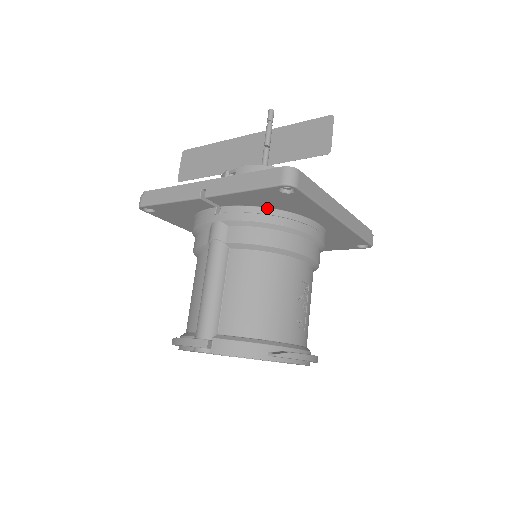
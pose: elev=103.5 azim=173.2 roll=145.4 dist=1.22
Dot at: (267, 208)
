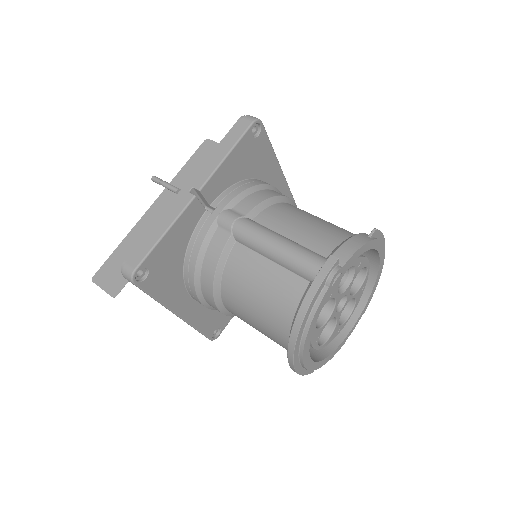
Dot at: (243, 181)
